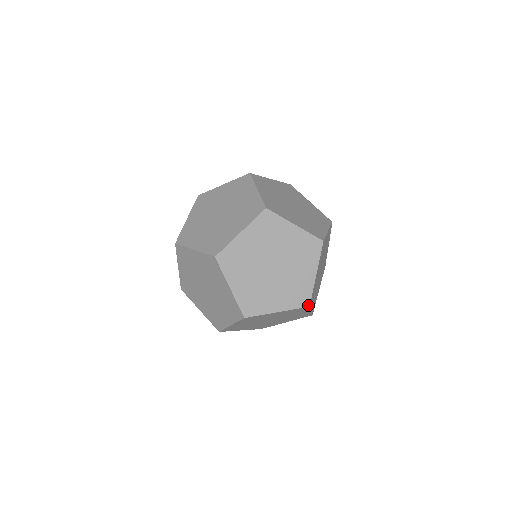
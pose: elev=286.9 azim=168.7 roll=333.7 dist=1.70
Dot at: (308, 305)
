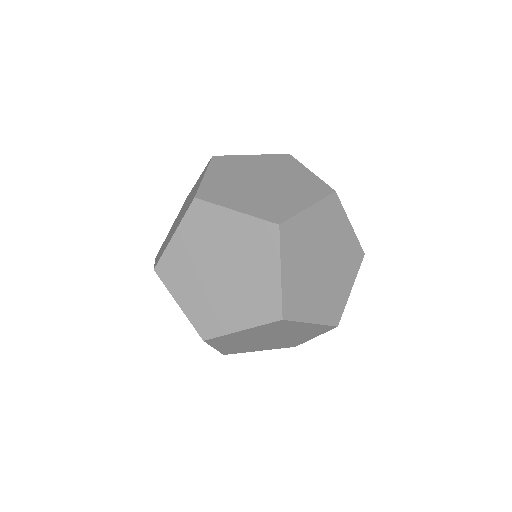
Dot at: (335, 327)
